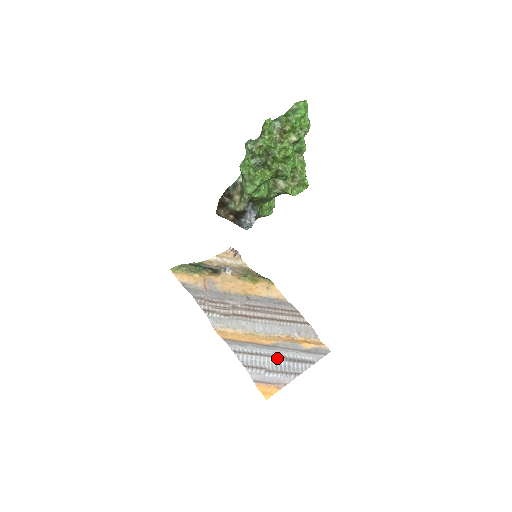
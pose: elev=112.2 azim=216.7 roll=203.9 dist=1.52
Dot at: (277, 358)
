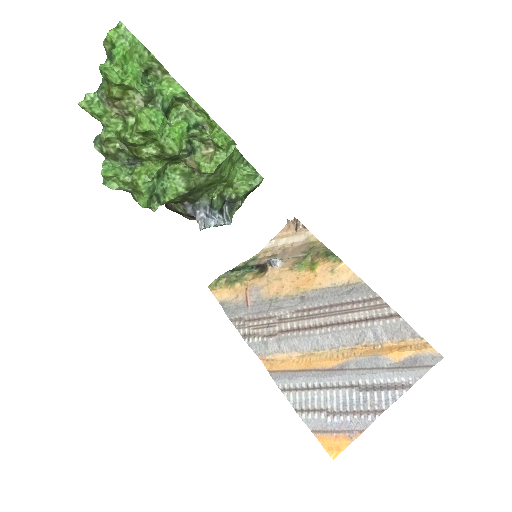
Dot at: (345, 389)
